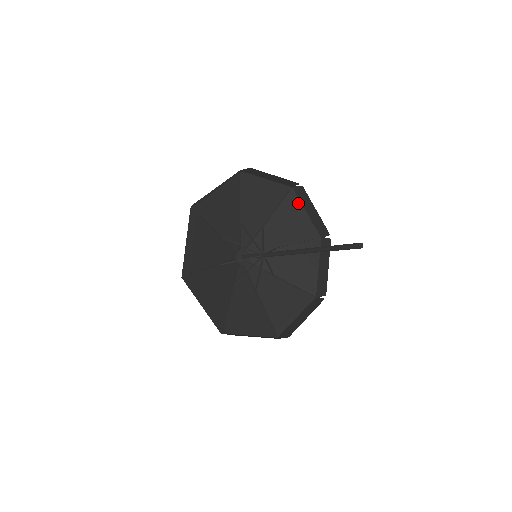
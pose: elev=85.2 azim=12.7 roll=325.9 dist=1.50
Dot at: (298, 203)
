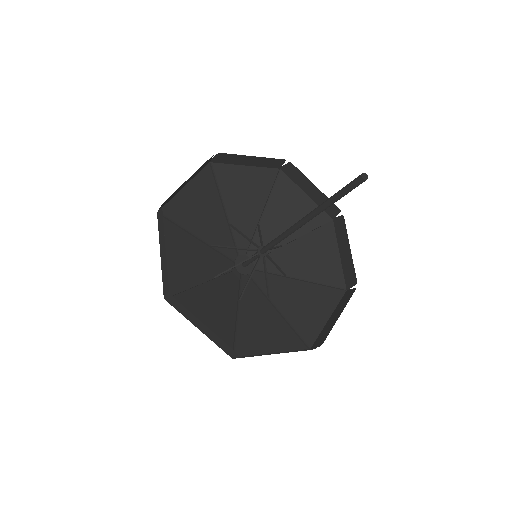
Dot at: (230, 168)
